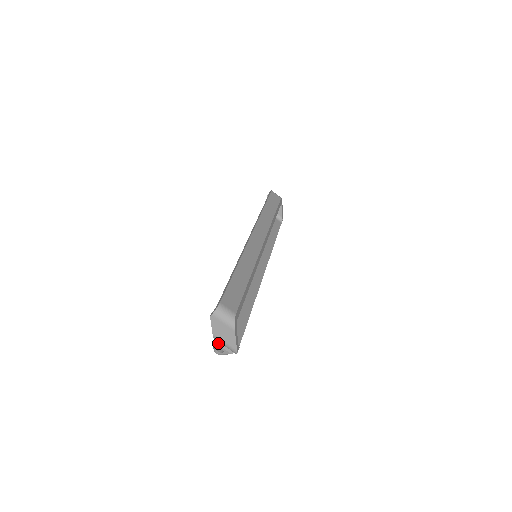
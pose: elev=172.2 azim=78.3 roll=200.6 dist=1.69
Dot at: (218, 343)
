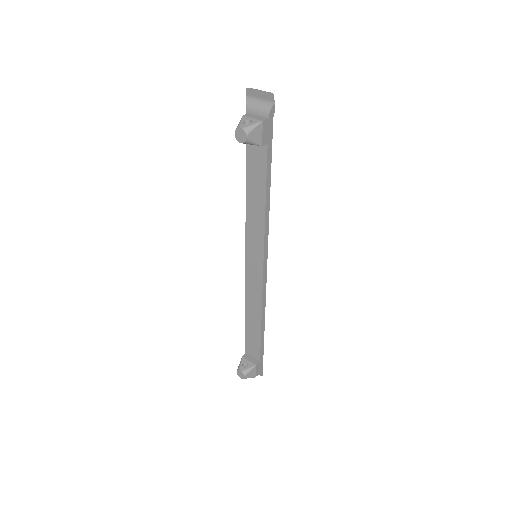
Dot at: (246, 116)
